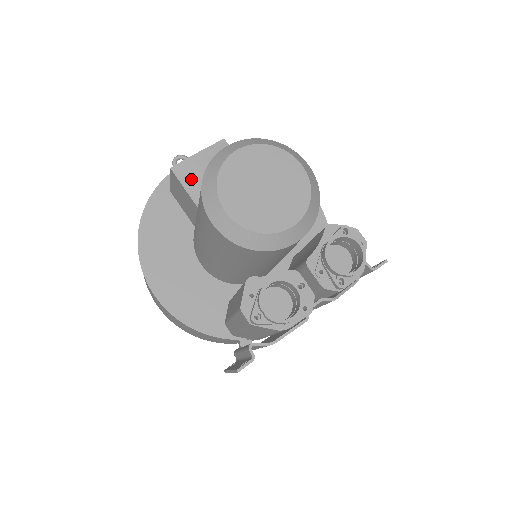
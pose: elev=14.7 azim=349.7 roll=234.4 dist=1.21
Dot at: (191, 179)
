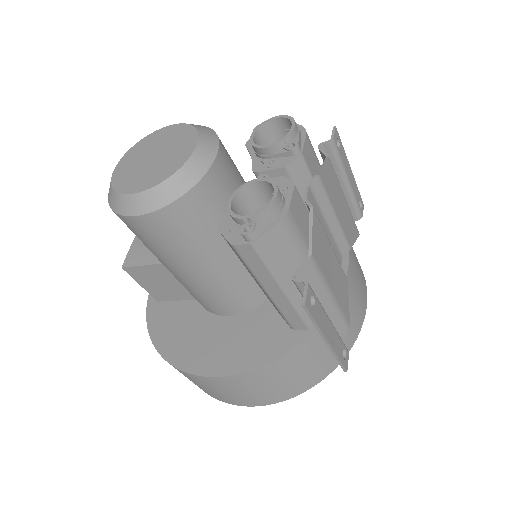
Dot at: (142, 256)
